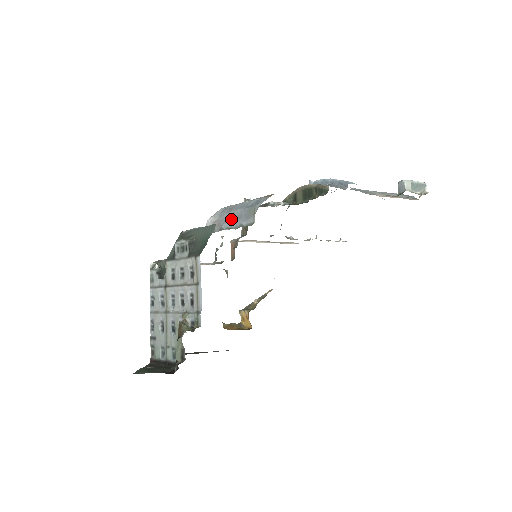
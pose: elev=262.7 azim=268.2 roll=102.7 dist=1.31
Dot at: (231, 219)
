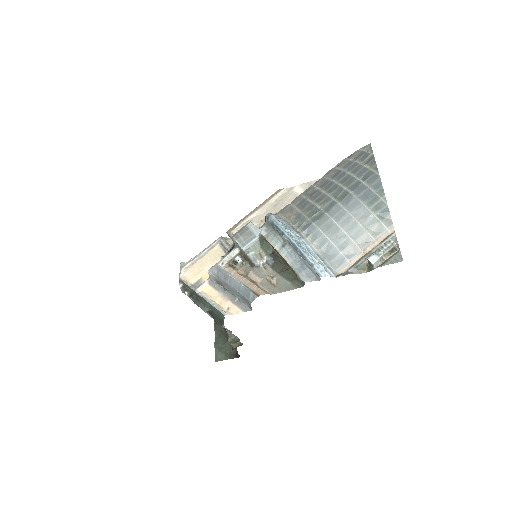
Dot at: (230, 291)
